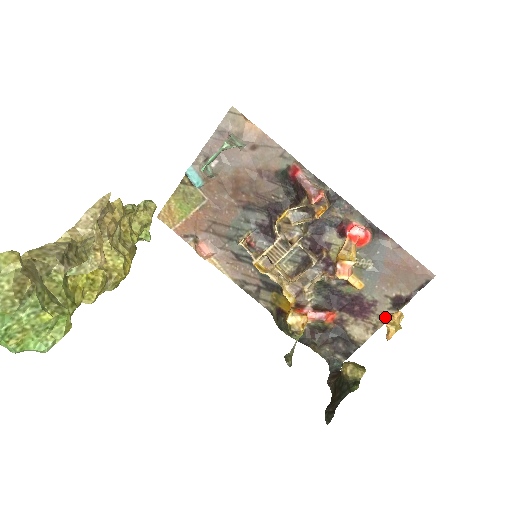
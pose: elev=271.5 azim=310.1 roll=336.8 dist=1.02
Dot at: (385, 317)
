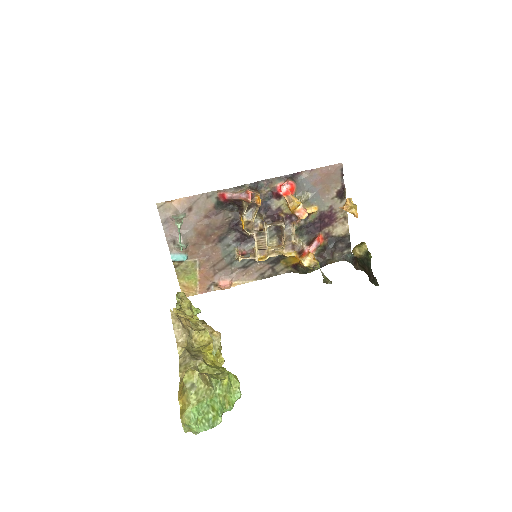
Dot at: occluded
